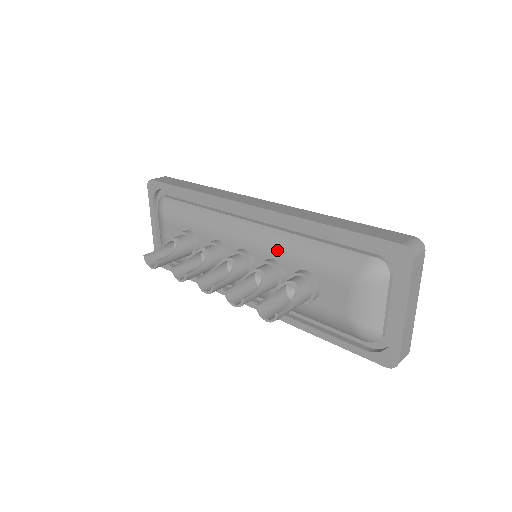
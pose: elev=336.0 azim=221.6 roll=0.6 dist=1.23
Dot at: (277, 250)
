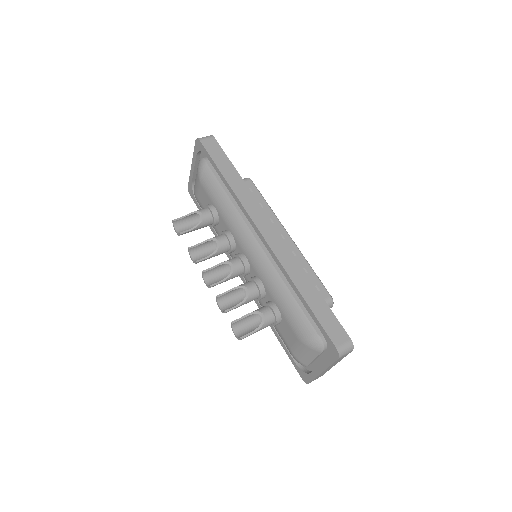
Dot at: (266, 279)
